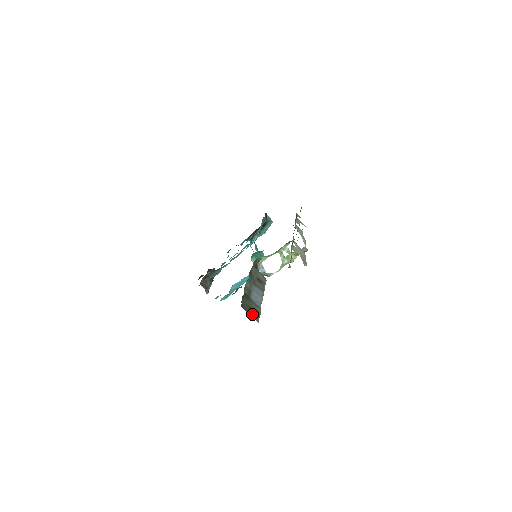
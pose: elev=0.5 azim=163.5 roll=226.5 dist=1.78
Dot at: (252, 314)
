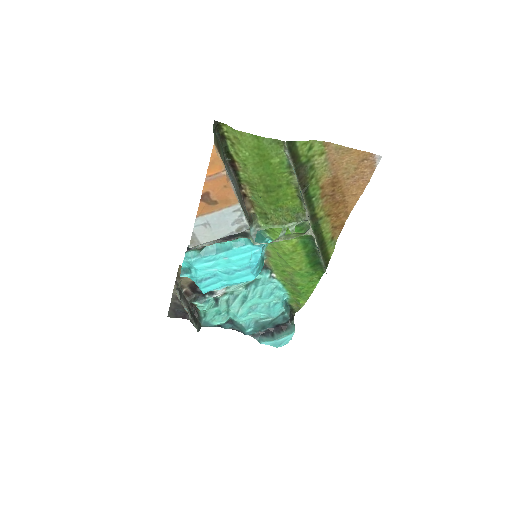
Dot at: (216, 140)
